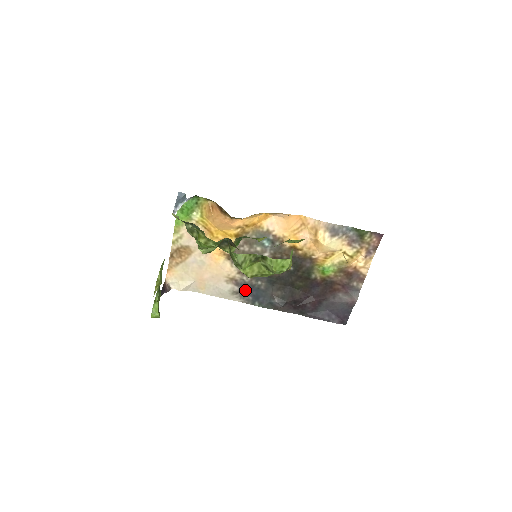
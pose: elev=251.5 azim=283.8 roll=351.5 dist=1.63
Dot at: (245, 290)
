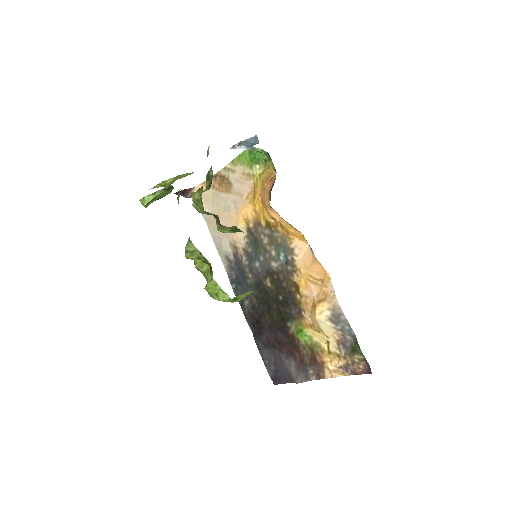
Dot at: (236, 266)
